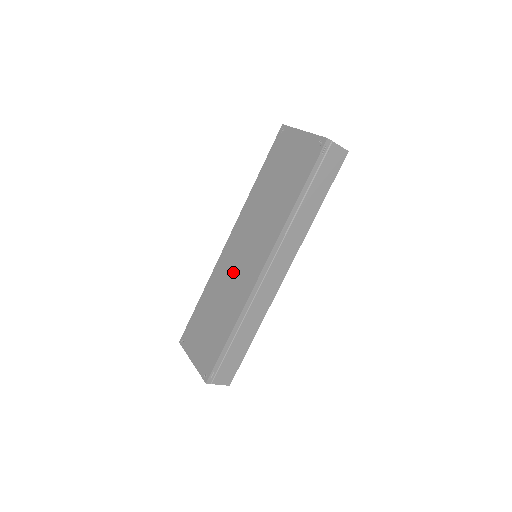
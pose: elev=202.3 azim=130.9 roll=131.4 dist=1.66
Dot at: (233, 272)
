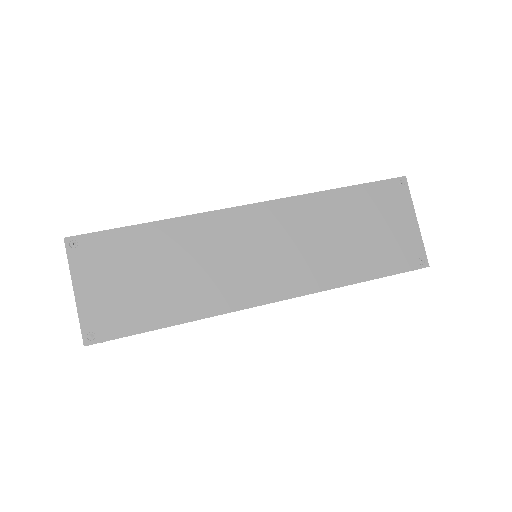
Dot at: (227, 256)
